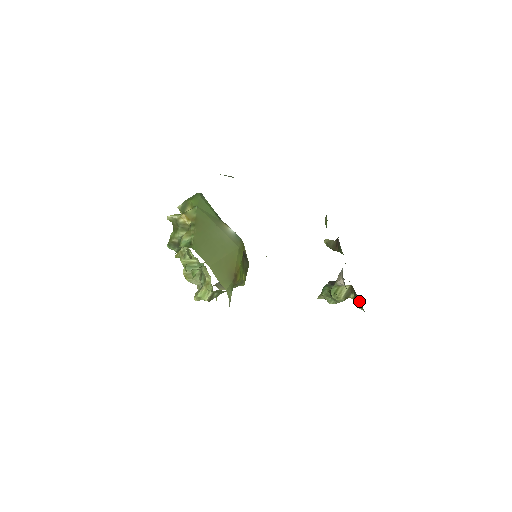
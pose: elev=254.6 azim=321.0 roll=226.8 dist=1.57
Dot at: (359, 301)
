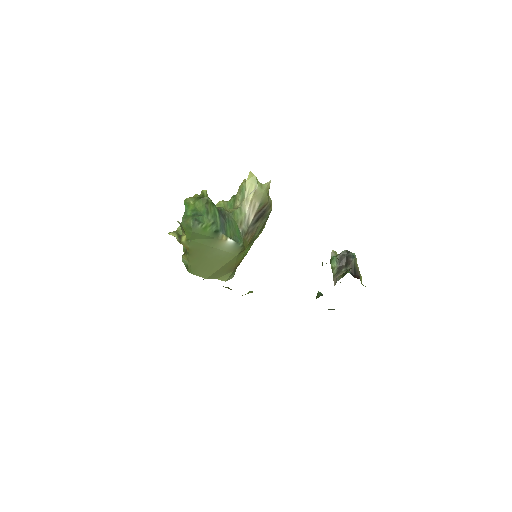
Dot at: occluded
